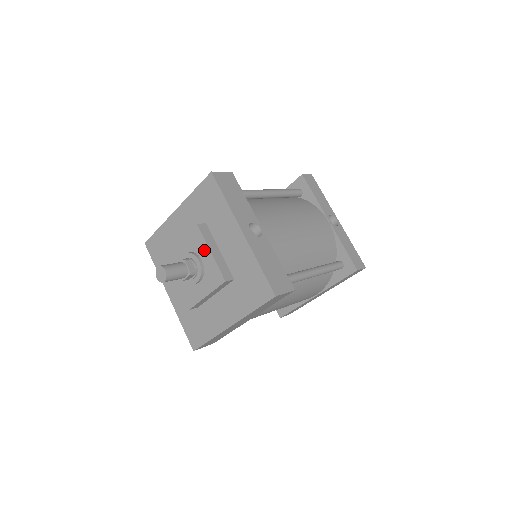
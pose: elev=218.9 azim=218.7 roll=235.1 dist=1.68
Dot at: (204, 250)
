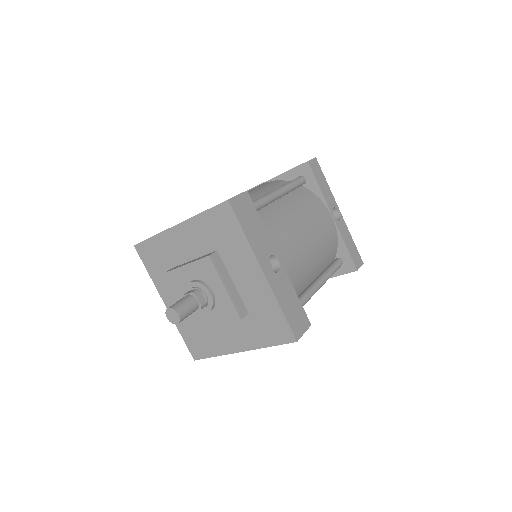
Dot at: (217, 283)
